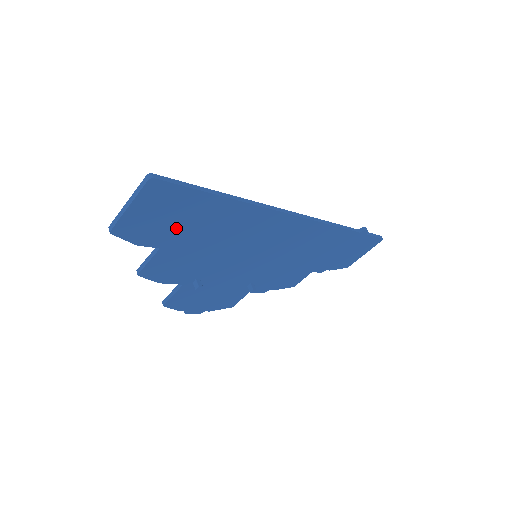
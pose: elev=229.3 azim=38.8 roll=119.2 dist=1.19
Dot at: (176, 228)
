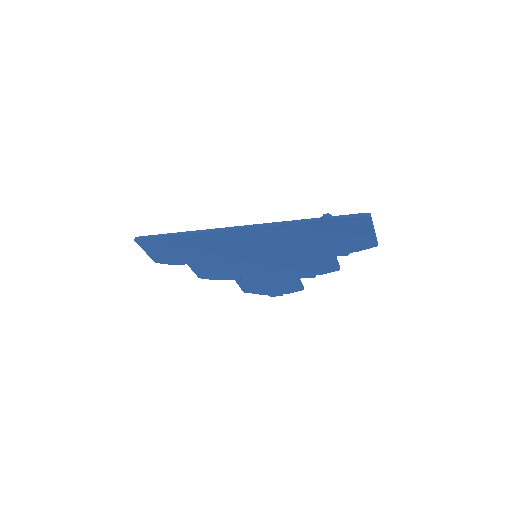
Dot at: (178, 254)
